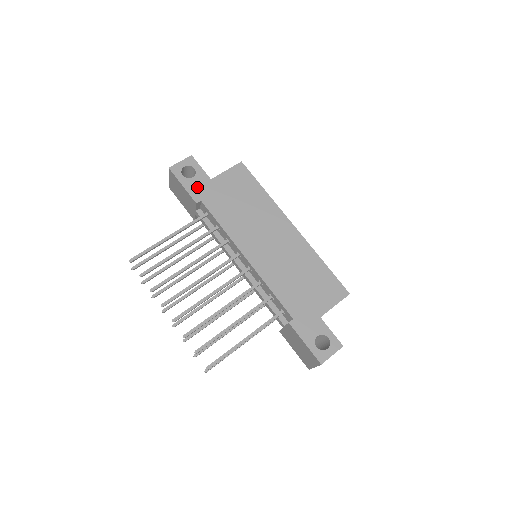
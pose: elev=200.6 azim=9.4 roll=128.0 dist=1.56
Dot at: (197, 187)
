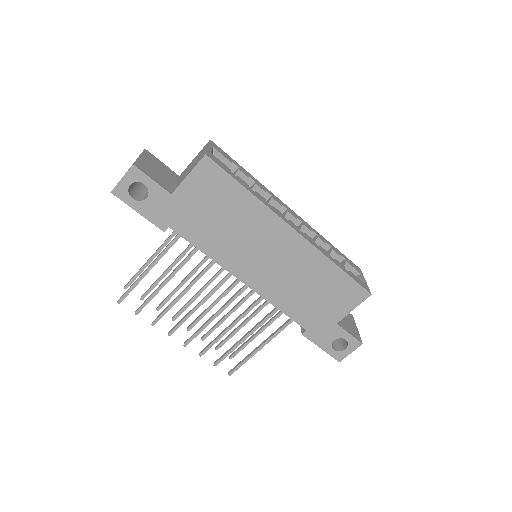
Dot at: (157, 210)
